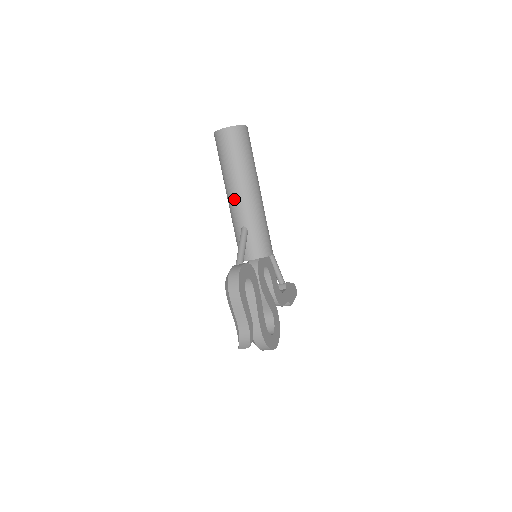
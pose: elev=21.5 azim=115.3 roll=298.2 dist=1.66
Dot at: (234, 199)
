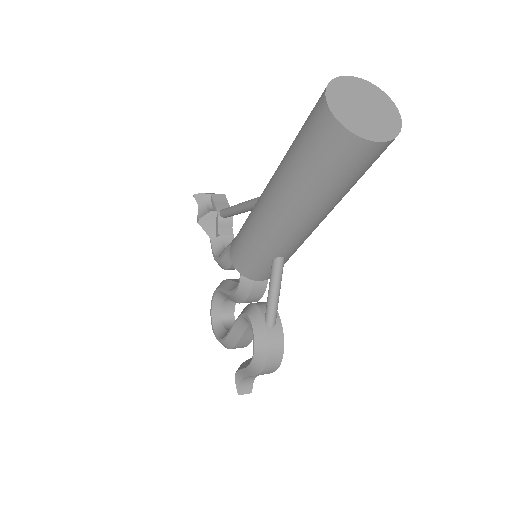
Dot at: (295, 231)
